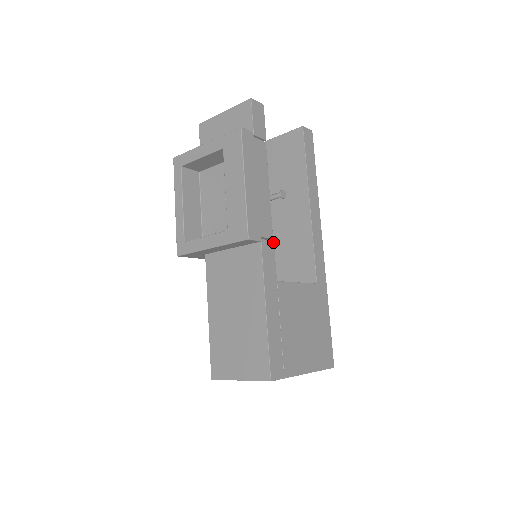
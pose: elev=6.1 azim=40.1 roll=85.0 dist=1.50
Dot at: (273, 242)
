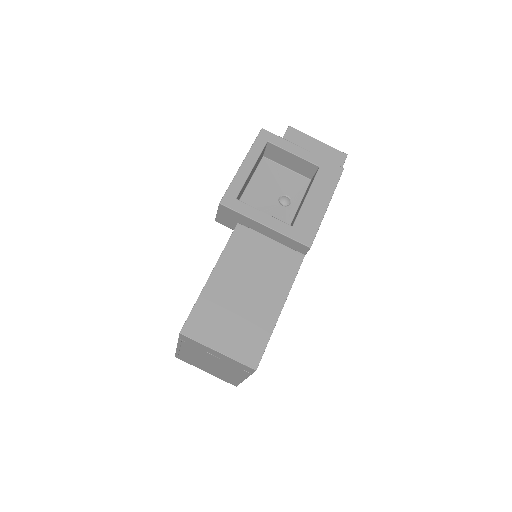
Dot at: occluded
